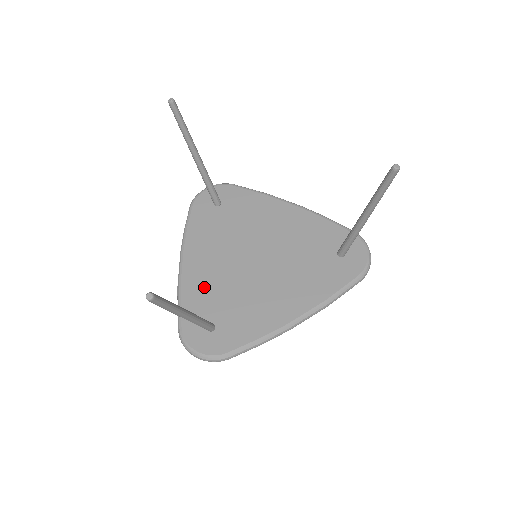
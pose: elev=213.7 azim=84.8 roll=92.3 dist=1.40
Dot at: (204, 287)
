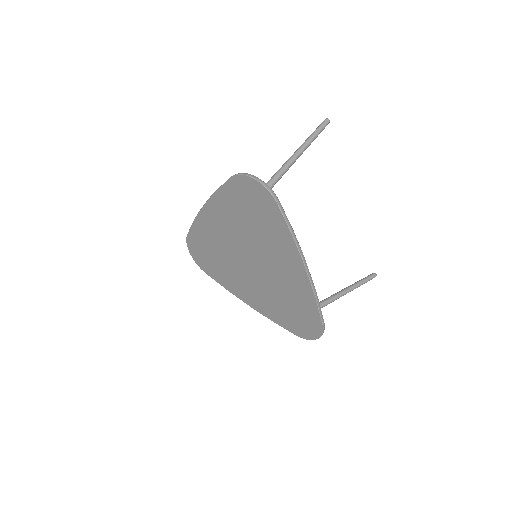
Dot at: occluded
